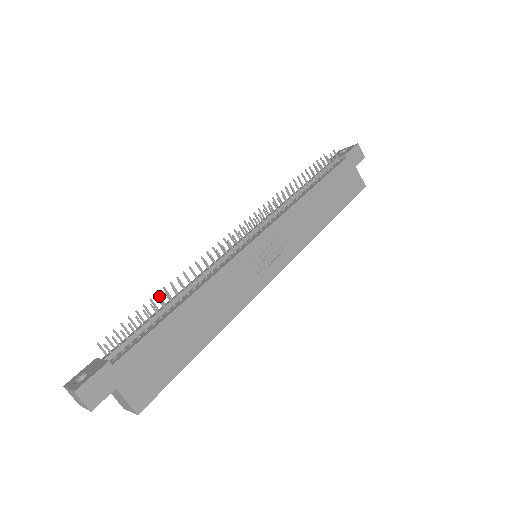
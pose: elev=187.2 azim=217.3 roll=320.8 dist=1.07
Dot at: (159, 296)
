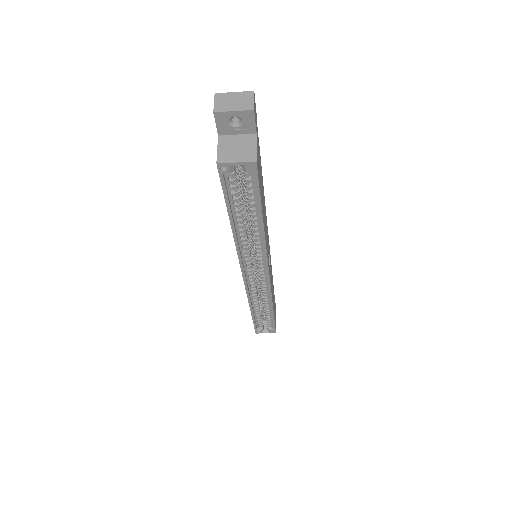
Dot at: occluded
